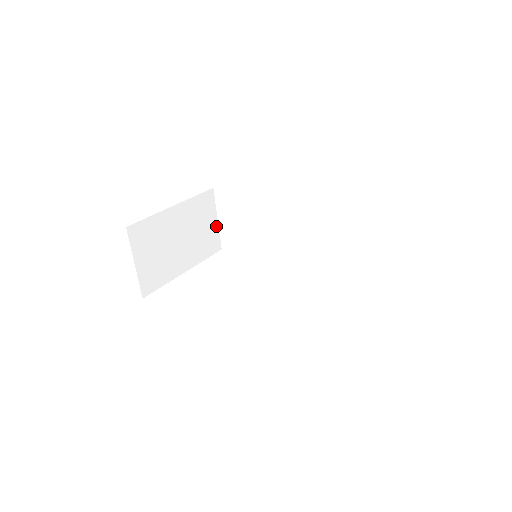
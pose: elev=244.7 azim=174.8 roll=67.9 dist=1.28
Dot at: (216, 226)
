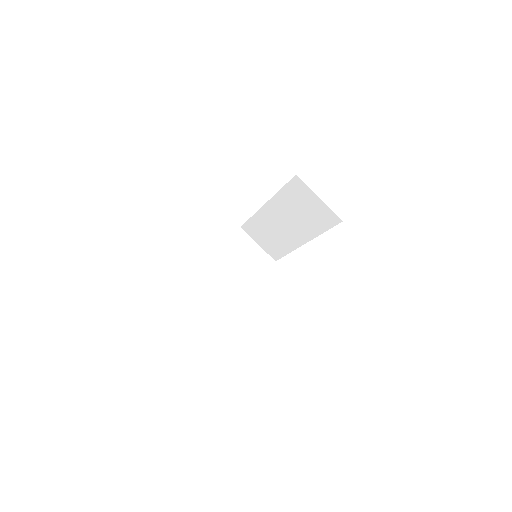
Dot at: (260, 249)
